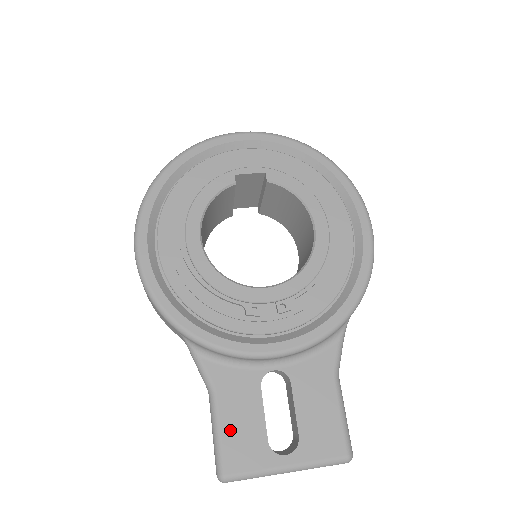
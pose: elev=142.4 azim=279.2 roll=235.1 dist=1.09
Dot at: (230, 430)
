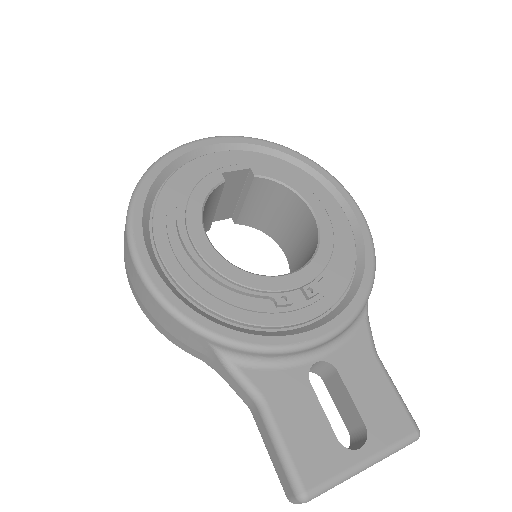
Dot at: (295, 438)
